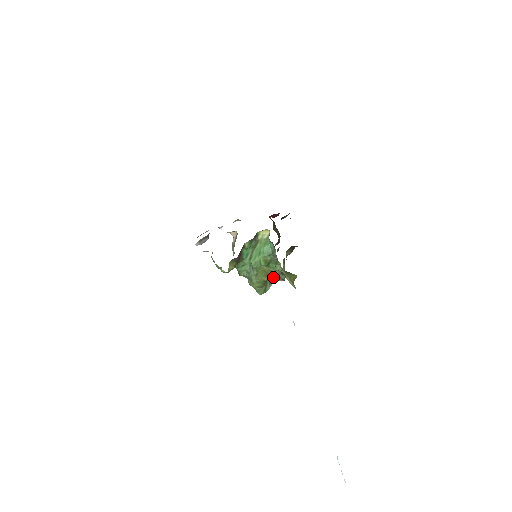
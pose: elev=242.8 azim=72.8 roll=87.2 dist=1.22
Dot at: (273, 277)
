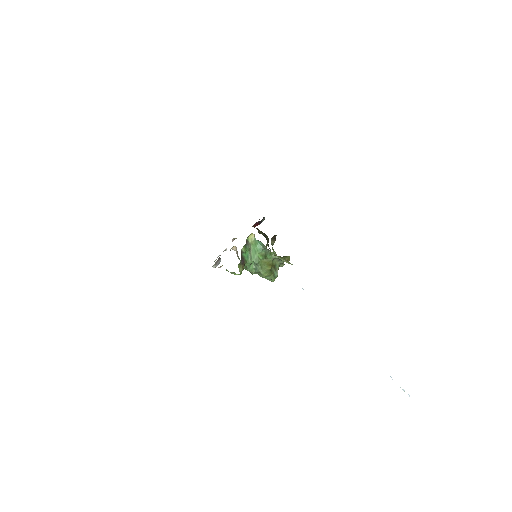
Dot at: (275, 265)
